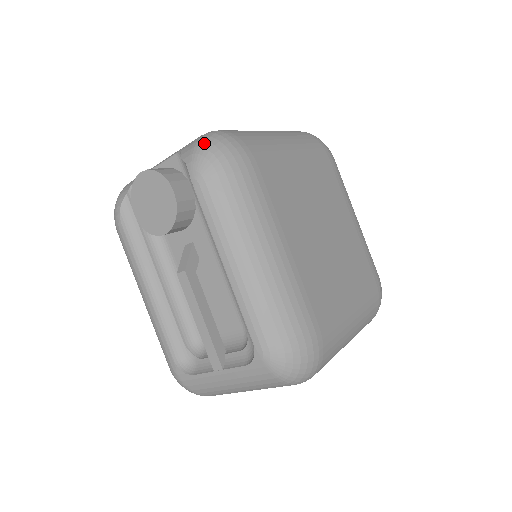
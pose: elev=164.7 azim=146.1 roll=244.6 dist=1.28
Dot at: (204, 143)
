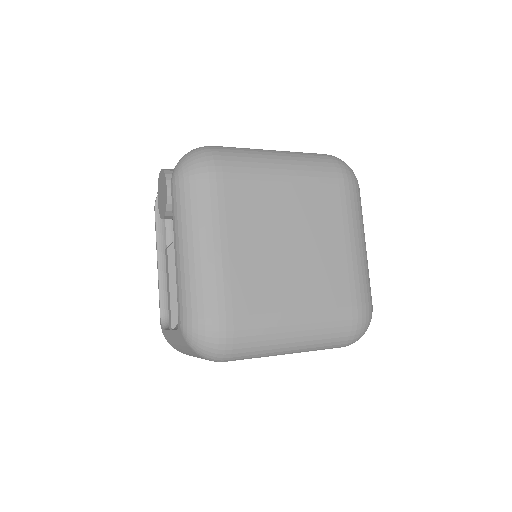
Dot at: (188, 154)
